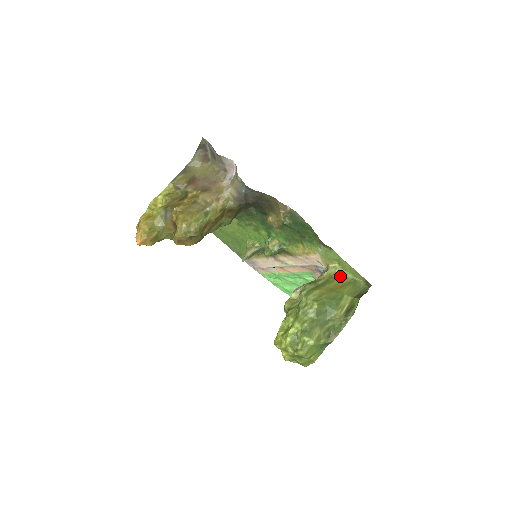
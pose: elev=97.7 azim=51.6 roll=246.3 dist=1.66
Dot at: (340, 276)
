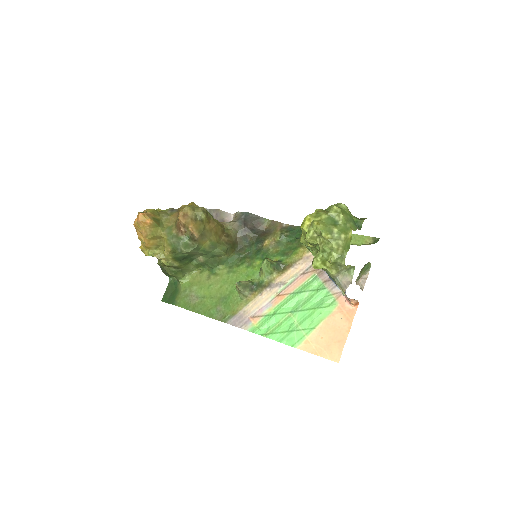
Dot at: occluded
